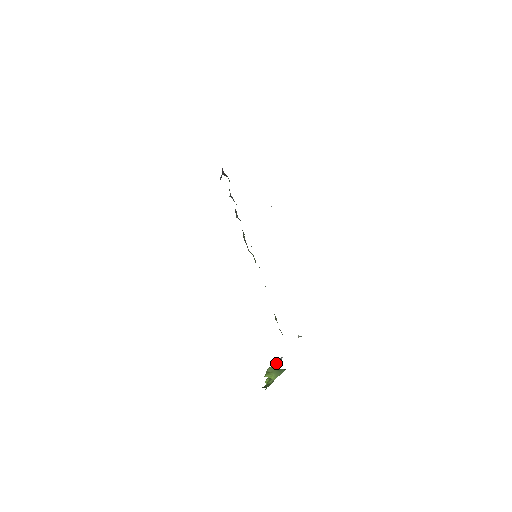
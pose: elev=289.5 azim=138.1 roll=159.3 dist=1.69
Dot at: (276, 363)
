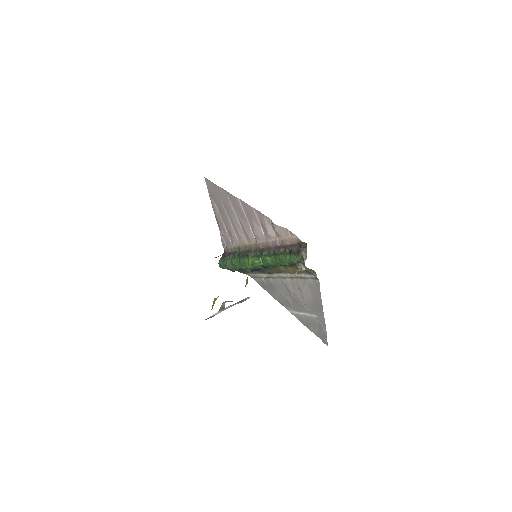
Dot at: (230, 305)
